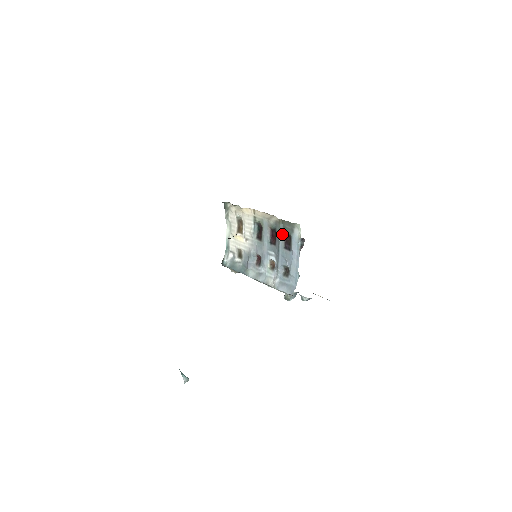
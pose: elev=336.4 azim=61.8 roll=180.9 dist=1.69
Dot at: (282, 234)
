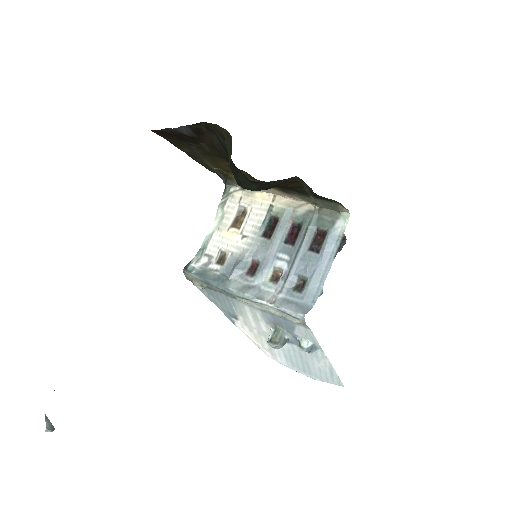
Dot at: (312, 229)
